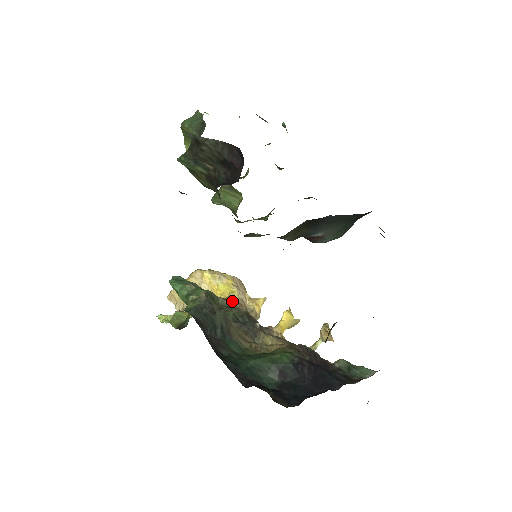
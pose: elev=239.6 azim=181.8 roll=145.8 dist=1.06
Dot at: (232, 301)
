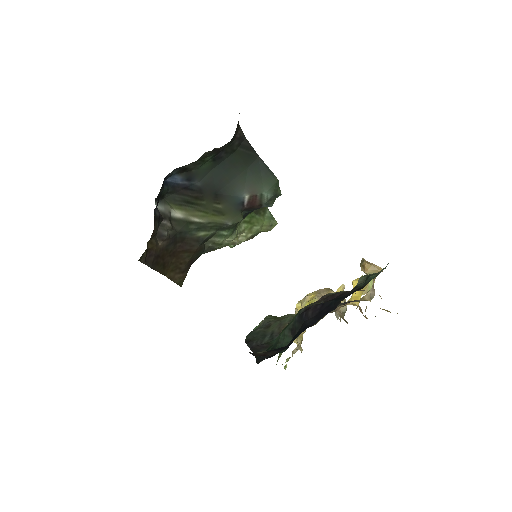
Dot at: occluded
